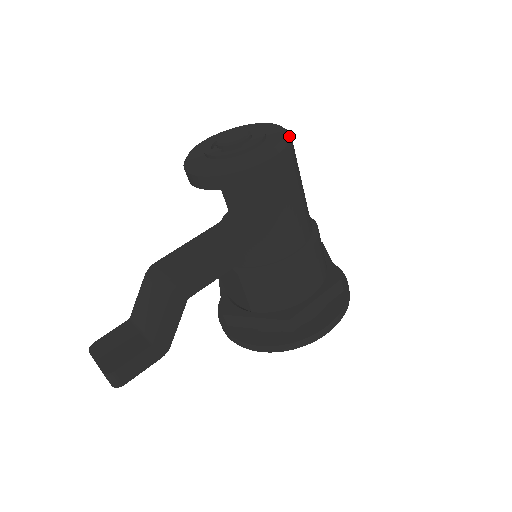
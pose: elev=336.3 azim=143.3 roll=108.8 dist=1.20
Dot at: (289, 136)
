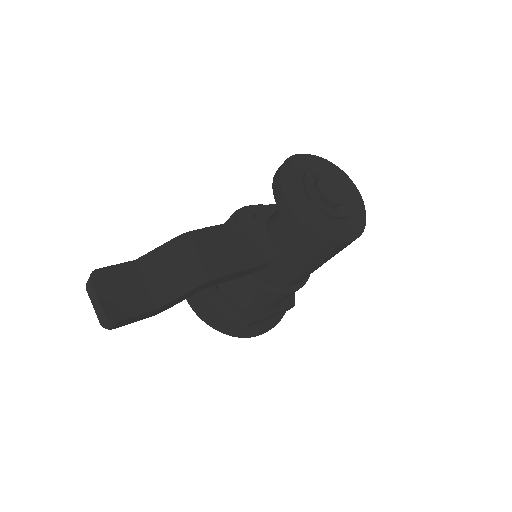
Dot at: occluded
